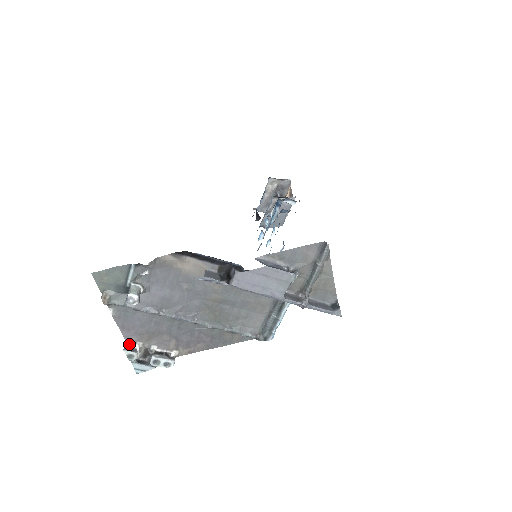
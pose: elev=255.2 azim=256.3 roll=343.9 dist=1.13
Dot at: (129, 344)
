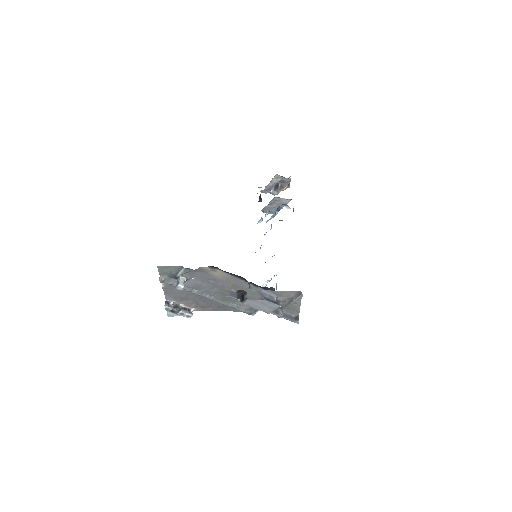
Dot at: (167, 301)
